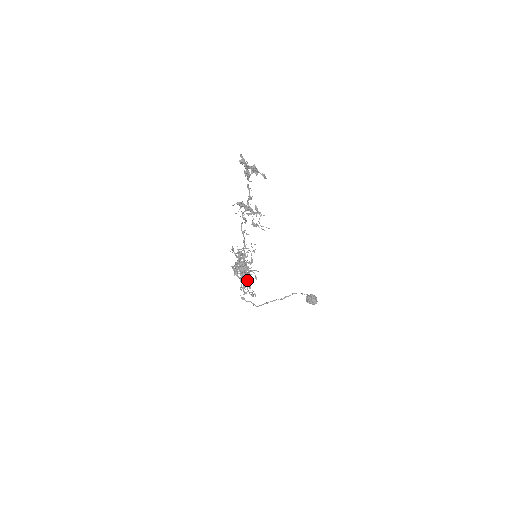
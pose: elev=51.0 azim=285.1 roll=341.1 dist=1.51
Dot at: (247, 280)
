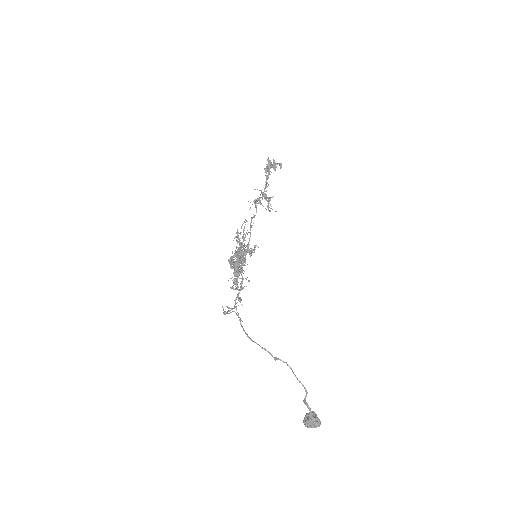
Dot at: (240, 265)
